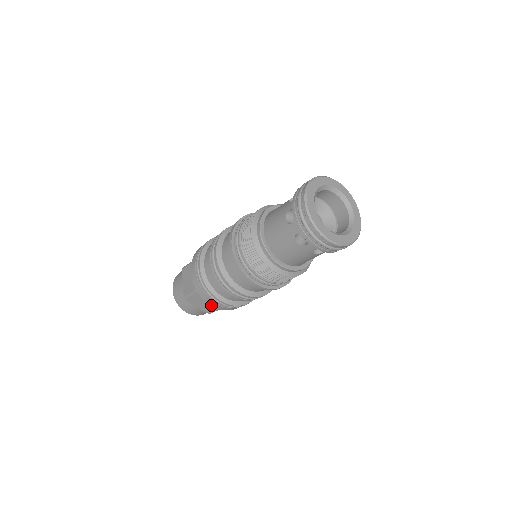
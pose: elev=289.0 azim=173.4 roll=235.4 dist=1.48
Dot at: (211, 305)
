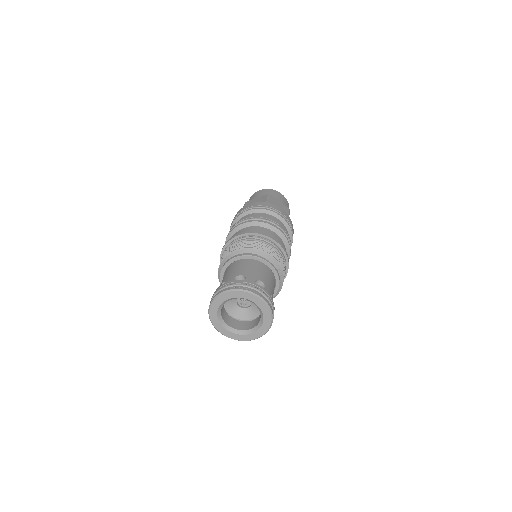
Dot at: occluded
